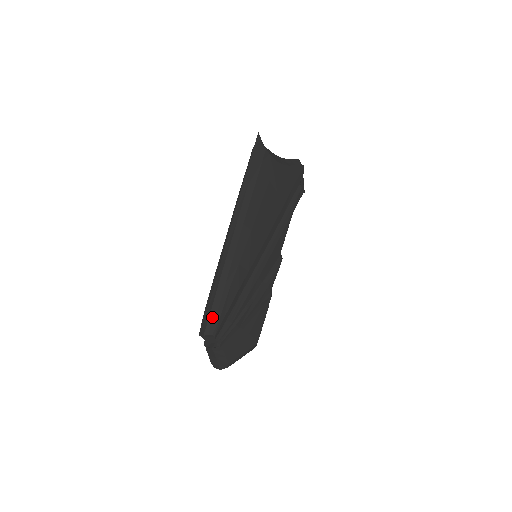
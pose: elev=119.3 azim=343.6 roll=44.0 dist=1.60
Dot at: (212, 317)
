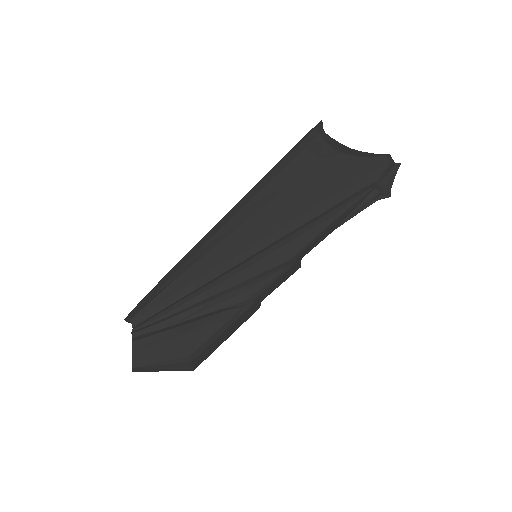
Dot at: (143, 301)
